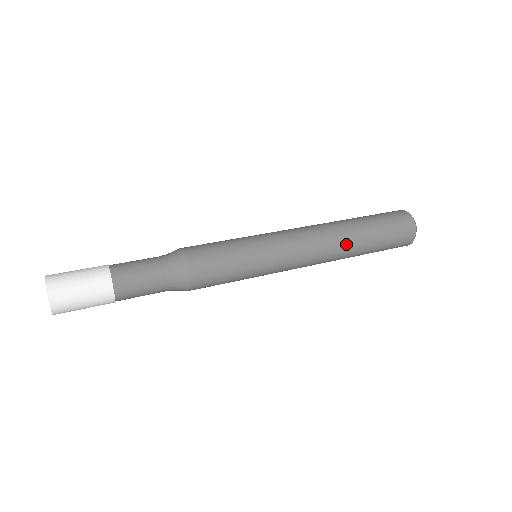
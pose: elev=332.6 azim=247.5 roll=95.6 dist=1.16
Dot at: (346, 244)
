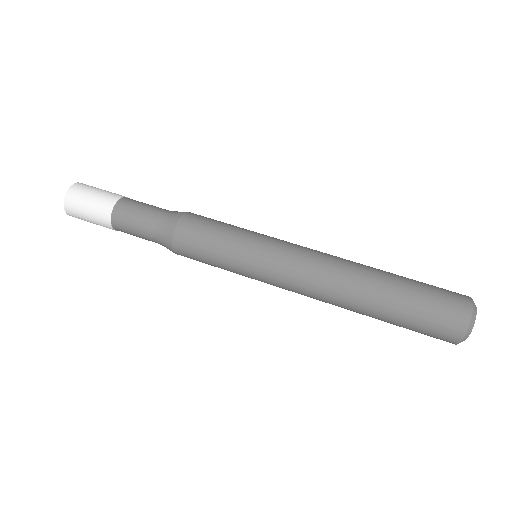
Dot at: (352, 300)
